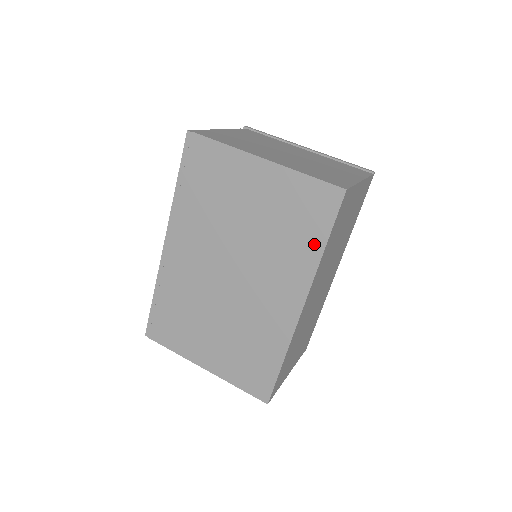
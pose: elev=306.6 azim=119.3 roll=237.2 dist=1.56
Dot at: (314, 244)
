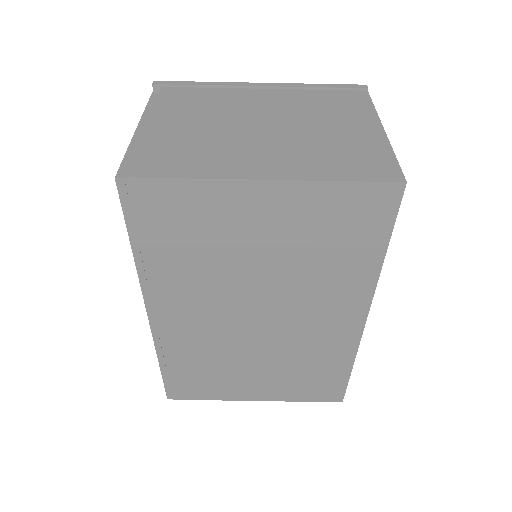
Dot at: (369, 256)
